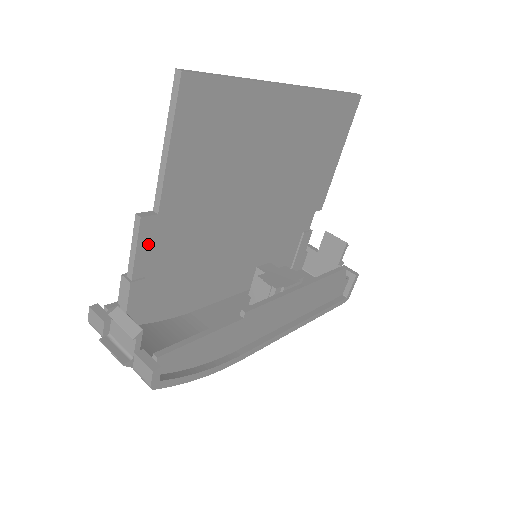
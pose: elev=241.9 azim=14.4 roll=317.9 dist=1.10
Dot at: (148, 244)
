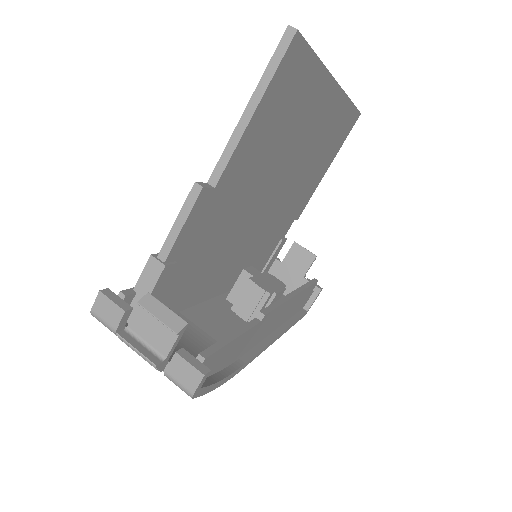
Dot at: (193, 222)
